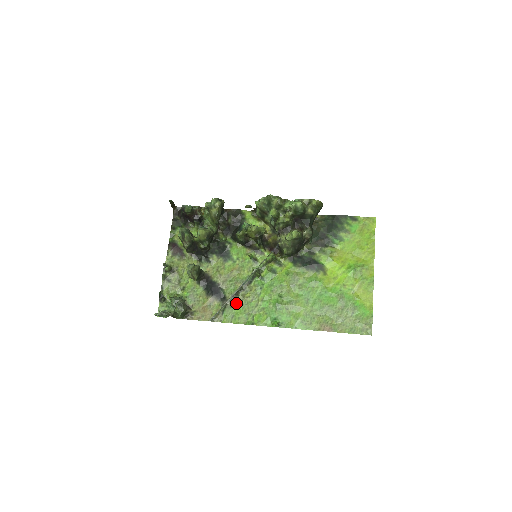
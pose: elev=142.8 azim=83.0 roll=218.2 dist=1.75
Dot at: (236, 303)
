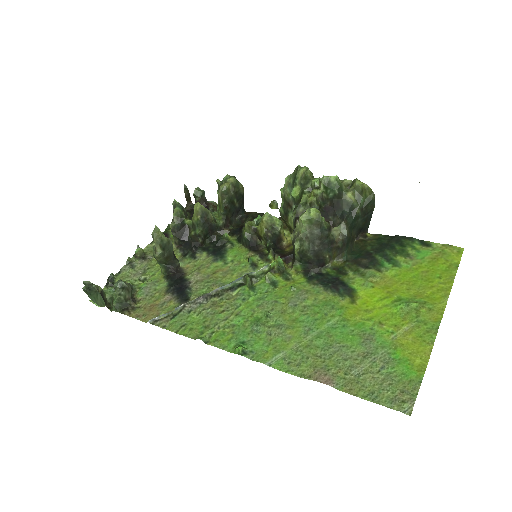
Dot at: (198, 309)
